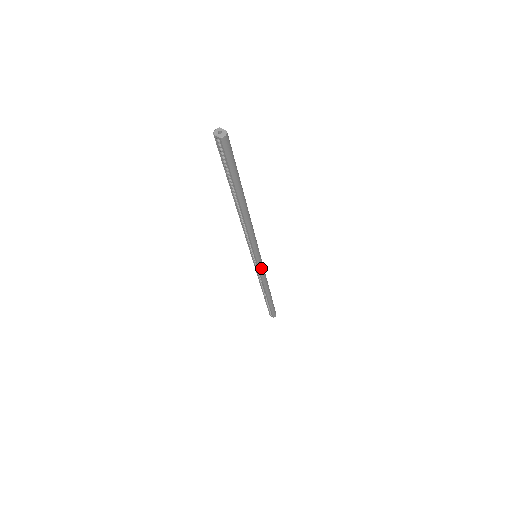
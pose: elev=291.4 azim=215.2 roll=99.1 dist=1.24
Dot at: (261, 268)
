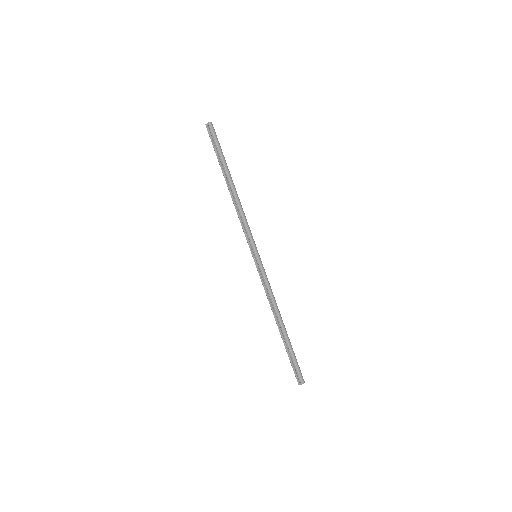
Dot at: (264, 272)
